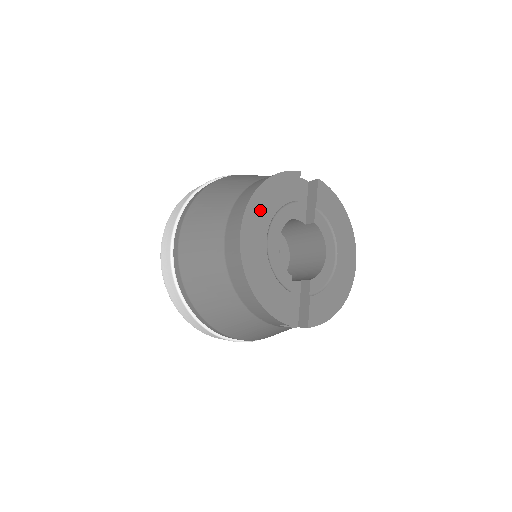
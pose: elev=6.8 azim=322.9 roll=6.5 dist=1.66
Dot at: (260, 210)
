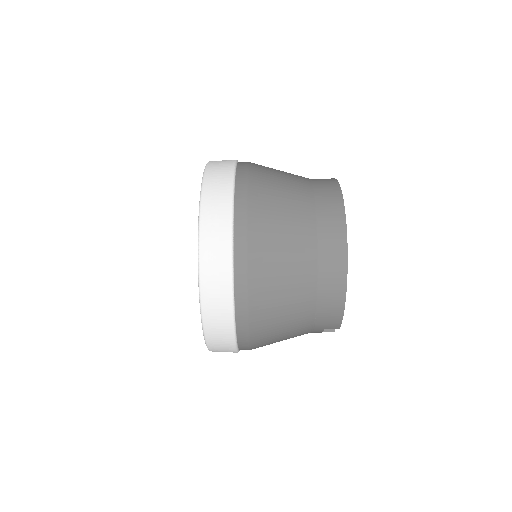
Dot at: occluded
